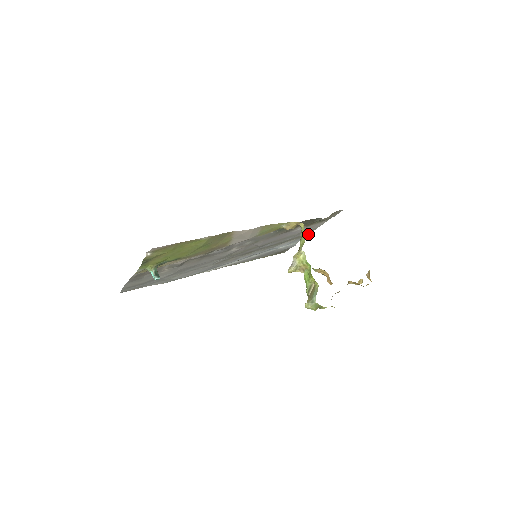
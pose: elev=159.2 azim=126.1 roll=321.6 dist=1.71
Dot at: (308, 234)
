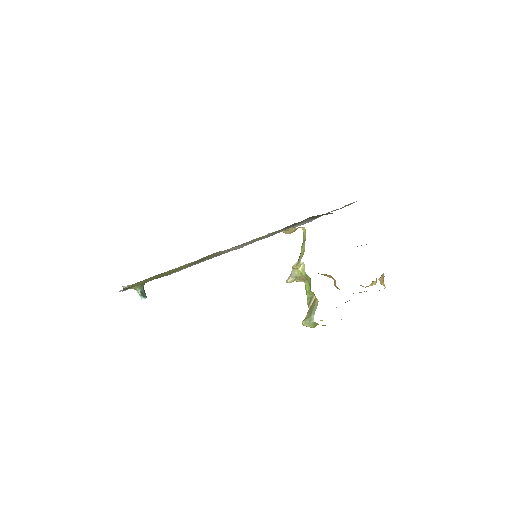
Dot at: occluded
